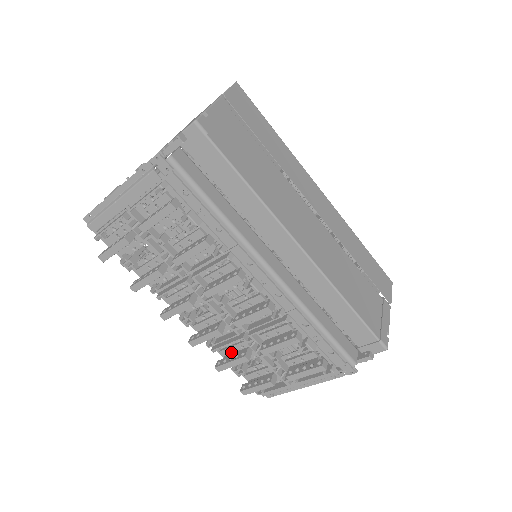
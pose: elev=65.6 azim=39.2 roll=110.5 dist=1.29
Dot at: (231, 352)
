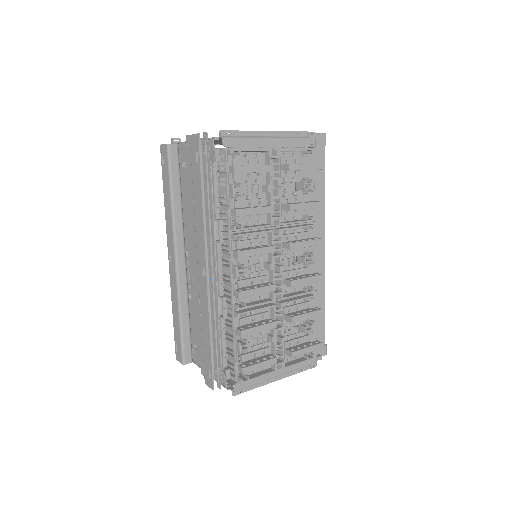
Dot at: (250, 322)
